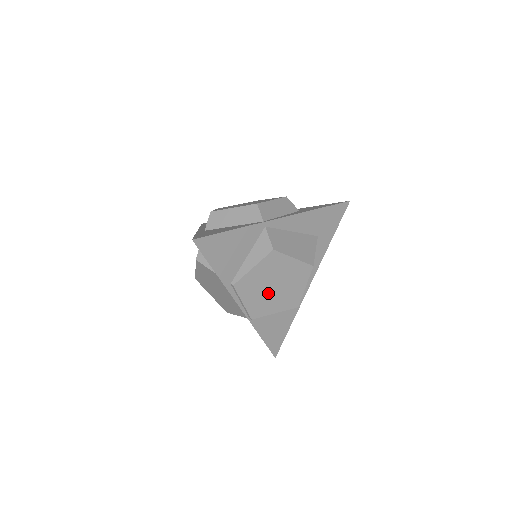
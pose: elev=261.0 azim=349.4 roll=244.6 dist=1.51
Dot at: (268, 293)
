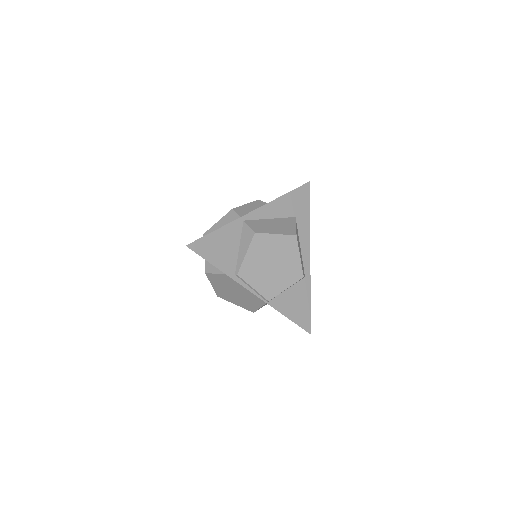
Dot at: (270, 272)
